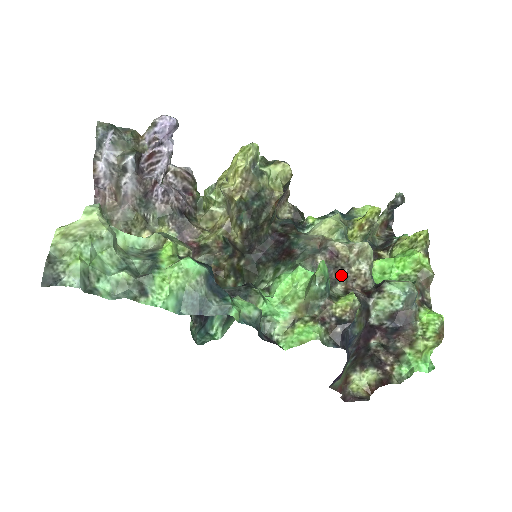
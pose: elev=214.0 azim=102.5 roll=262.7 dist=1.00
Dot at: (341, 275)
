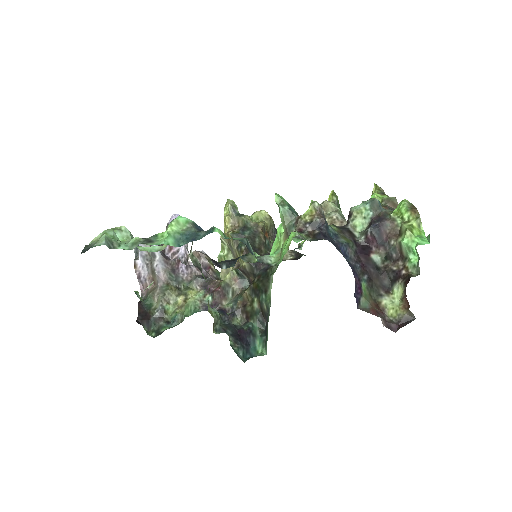
Dot at: occluded
